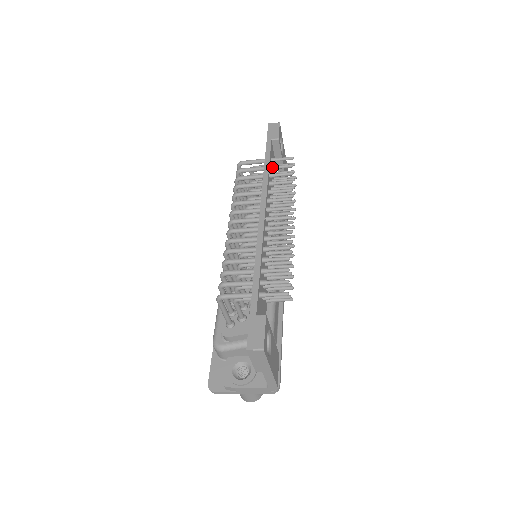
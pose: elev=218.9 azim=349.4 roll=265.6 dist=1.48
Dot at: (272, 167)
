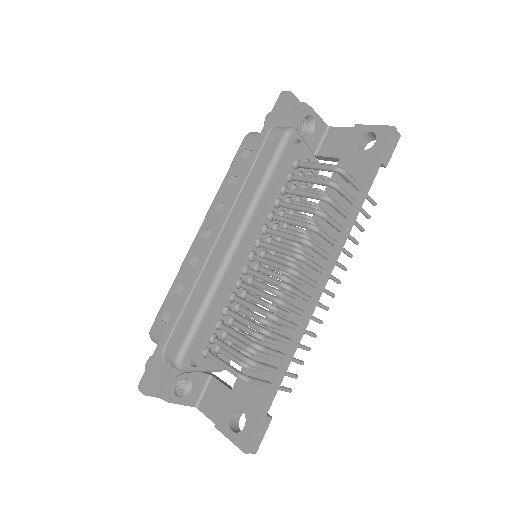
Dot at: (359, 208)
